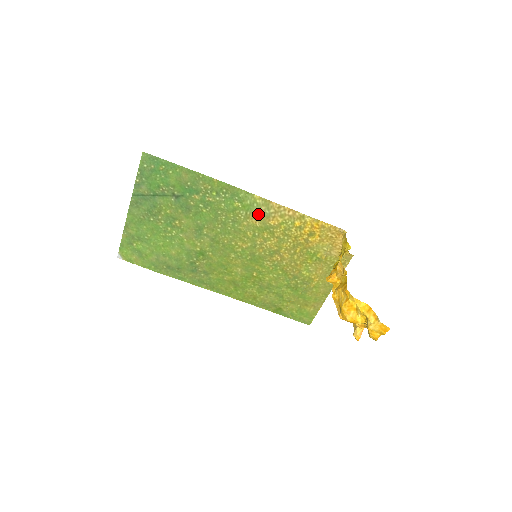
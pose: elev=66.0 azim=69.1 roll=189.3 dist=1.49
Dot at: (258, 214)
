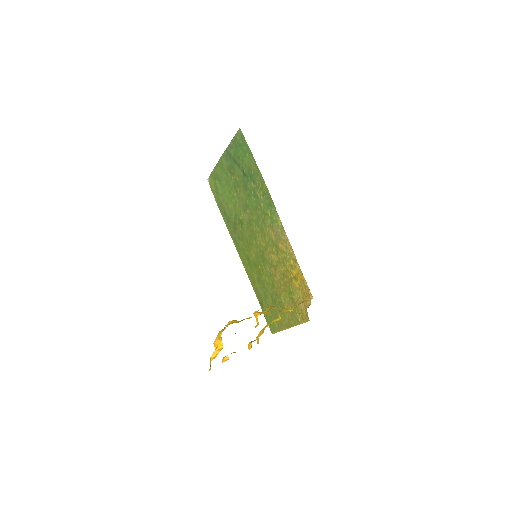
Dot at: (276, 231)
